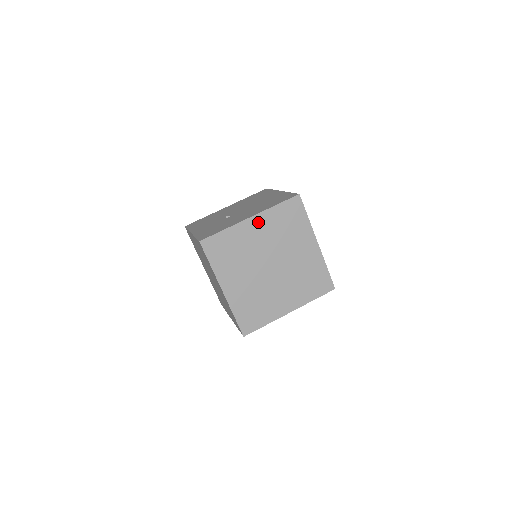
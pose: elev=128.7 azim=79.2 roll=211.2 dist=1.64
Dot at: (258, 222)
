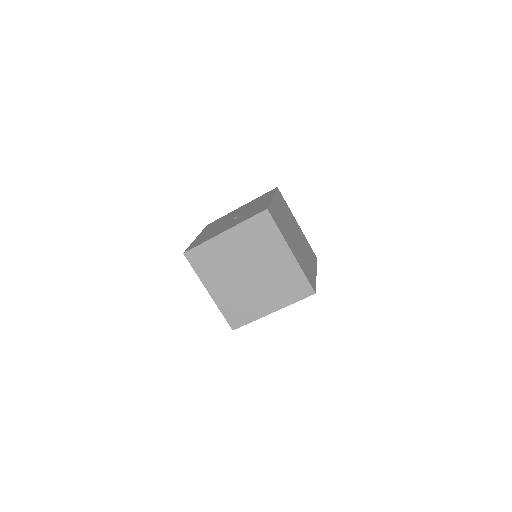
Dot at: (276, 202)
